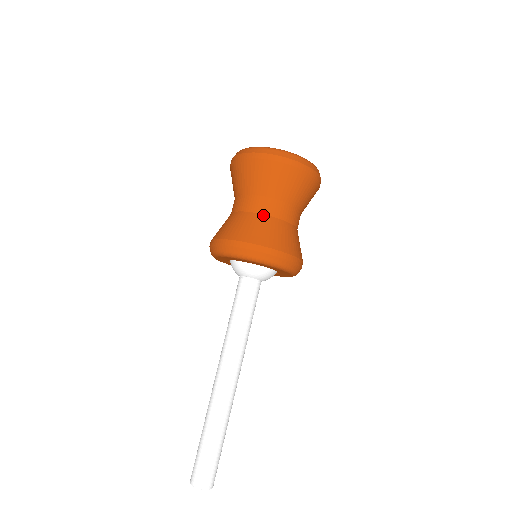
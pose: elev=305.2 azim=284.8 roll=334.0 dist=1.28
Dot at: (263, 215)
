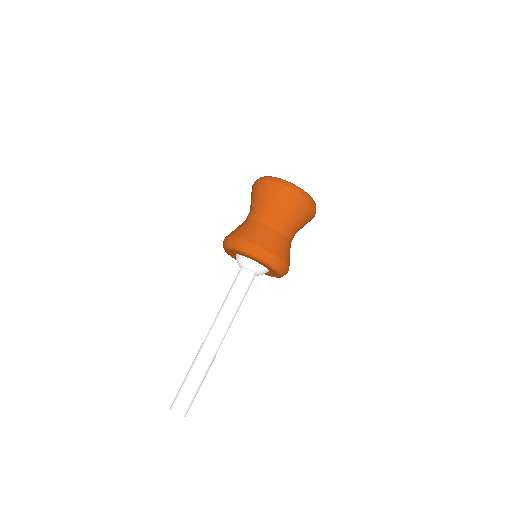
Dot at: (251, 221)
